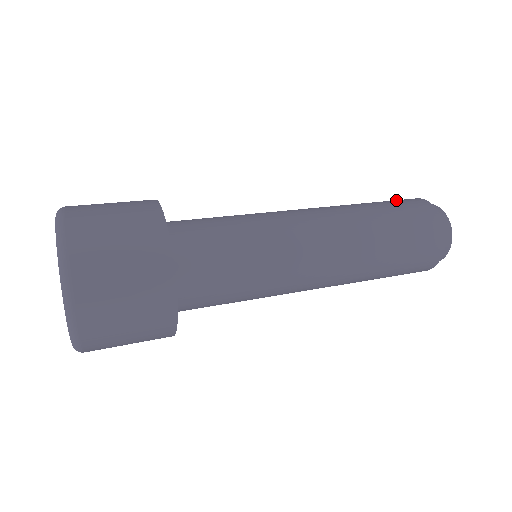
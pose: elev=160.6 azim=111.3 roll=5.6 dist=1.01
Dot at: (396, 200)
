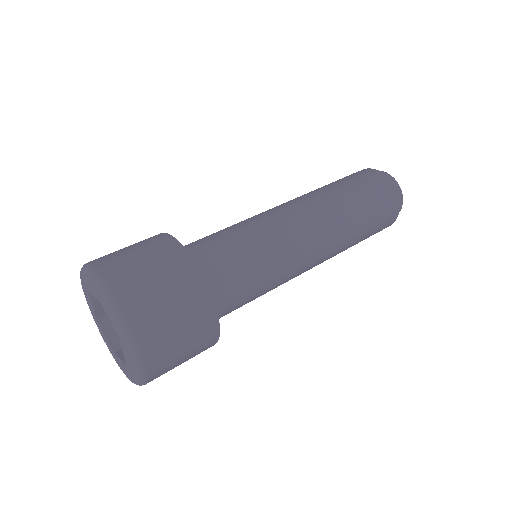
Dot at: (371, 184)
